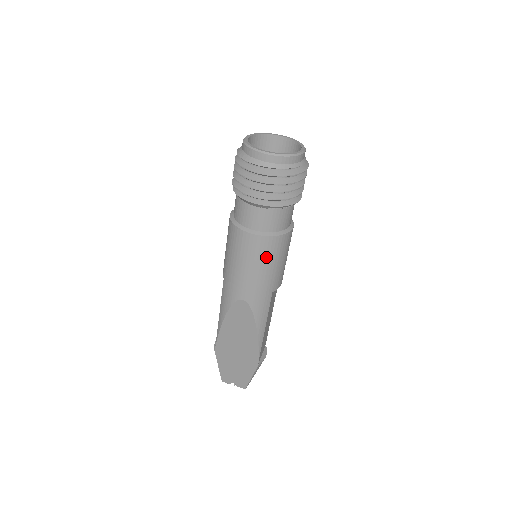
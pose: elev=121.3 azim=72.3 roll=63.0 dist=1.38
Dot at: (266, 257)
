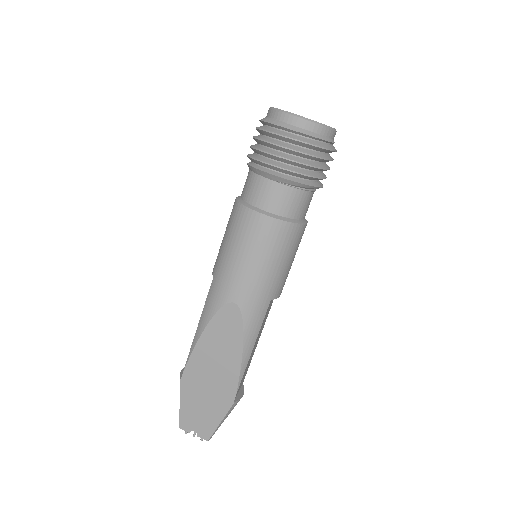
Dot at: (274, 248)
